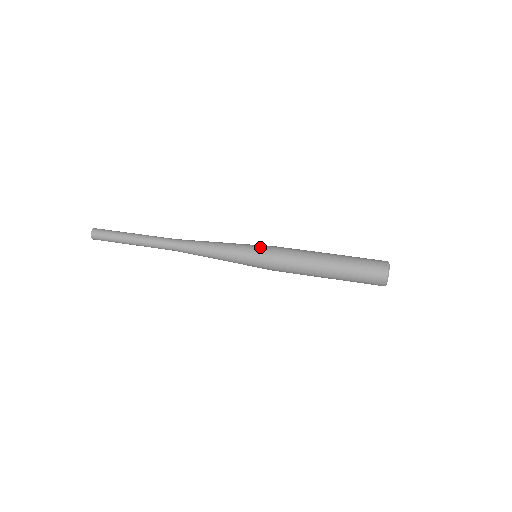
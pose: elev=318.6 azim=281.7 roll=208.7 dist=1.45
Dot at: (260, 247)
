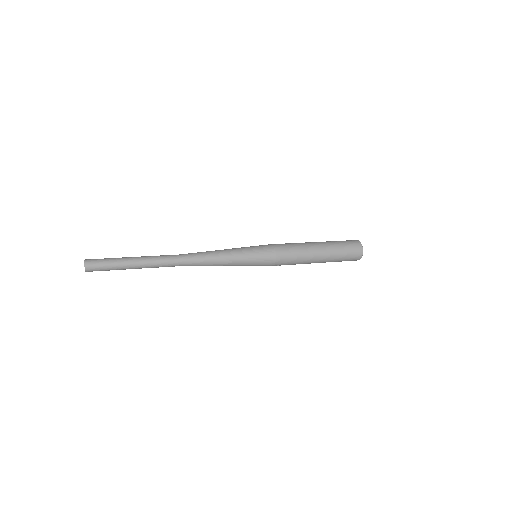
Dot at: (259, 245)
